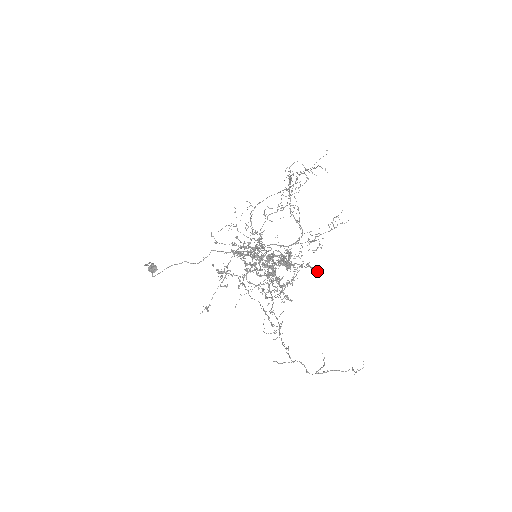
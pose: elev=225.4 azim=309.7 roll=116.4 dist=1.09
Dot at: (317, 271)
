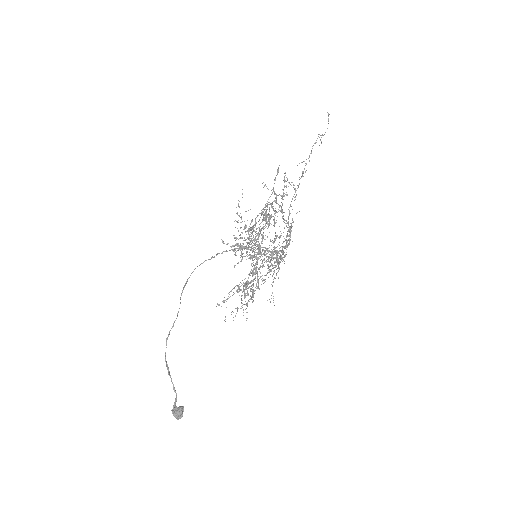
Dot at: (283, 180)
